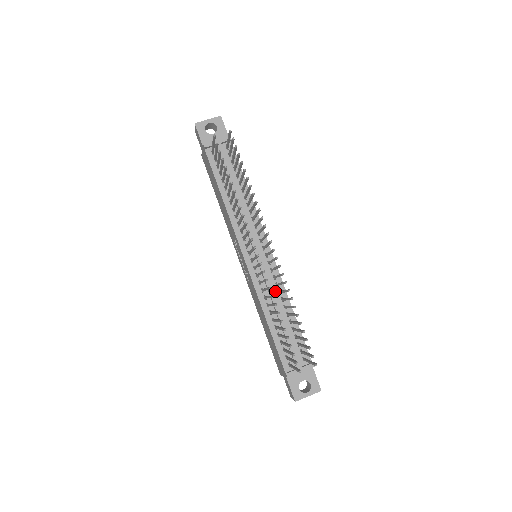
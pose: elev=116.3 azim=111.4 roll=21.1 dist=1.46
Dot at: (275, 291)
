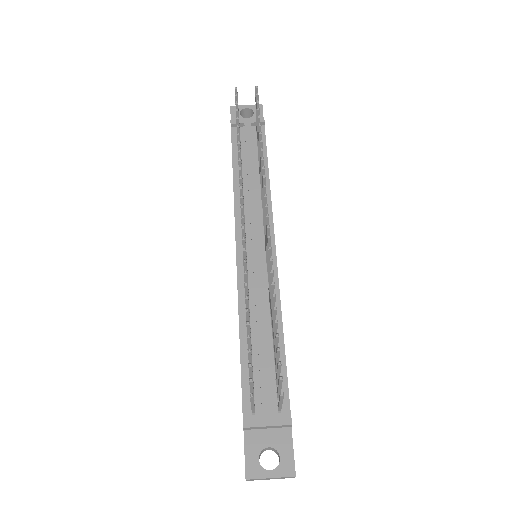
Dot at: (265, 298)
